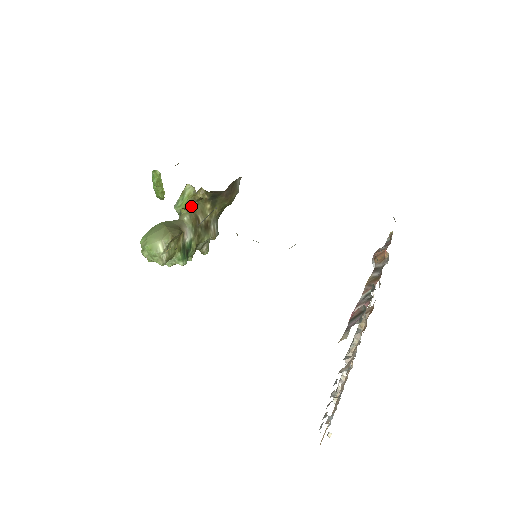
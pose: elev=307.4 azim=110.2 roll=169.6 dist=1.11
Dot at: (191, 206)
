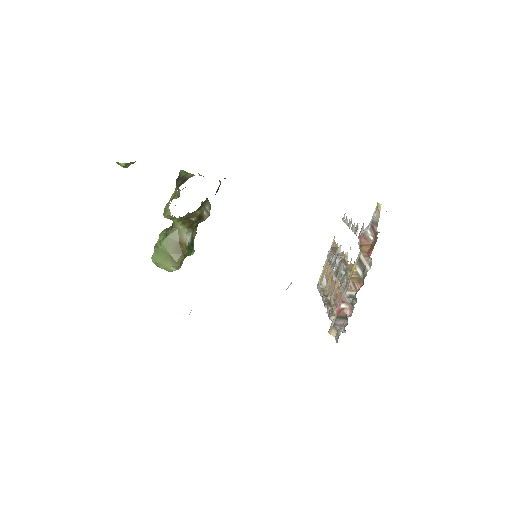
Dot at: occluded
